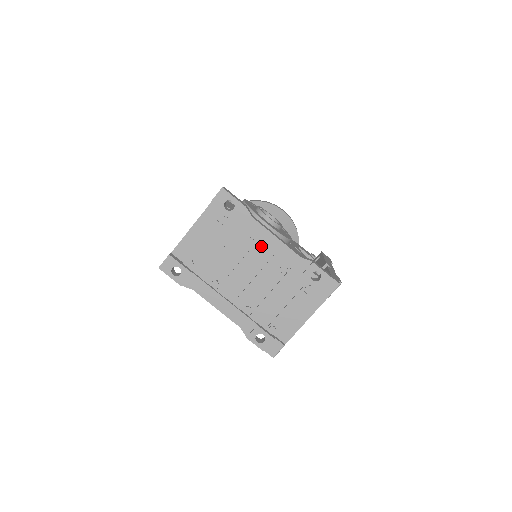
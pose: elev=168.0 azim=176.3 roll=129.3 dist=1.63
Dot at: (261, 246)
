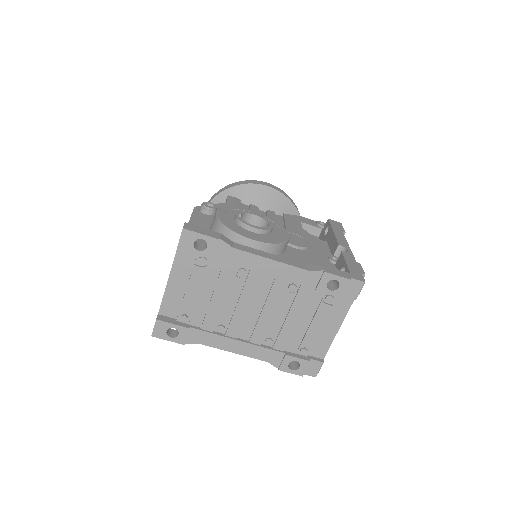
Dot at: (256, 274)
